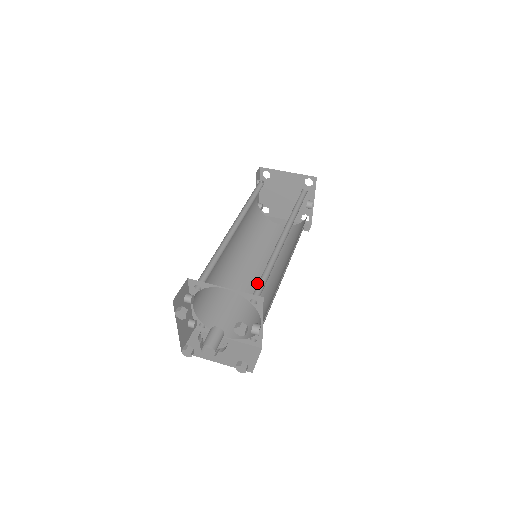
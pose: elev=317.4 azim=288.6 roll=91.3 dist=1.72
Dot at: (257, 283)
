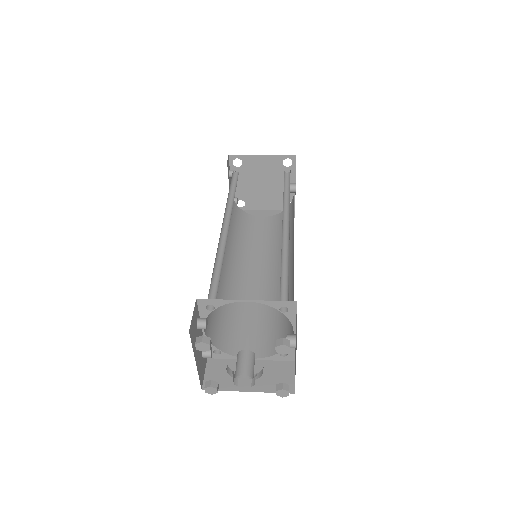
Dot at: (261, 287)
